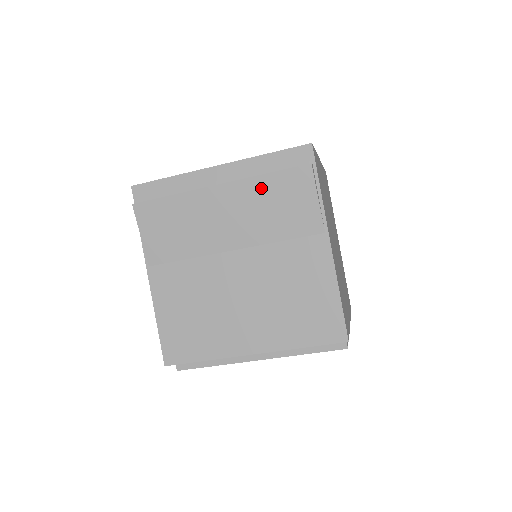
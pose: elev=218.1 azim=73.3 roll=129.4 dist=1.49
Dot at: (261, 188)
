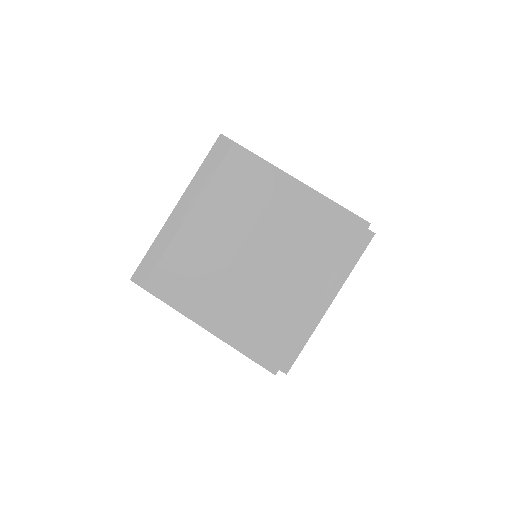
Dot at: (218, 189)
